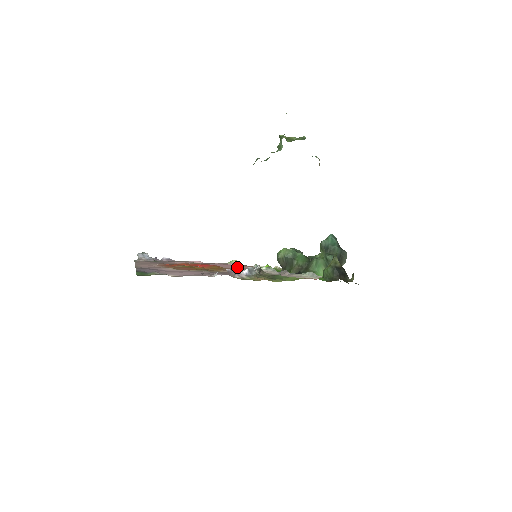
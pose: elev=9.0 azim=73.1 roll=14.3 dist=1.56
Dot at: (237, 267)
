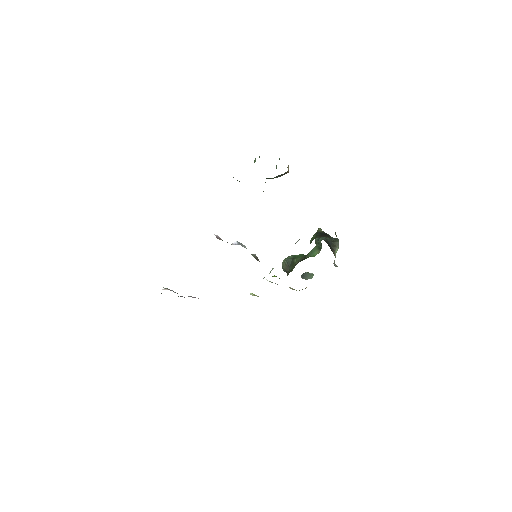
Dot at: occluded
